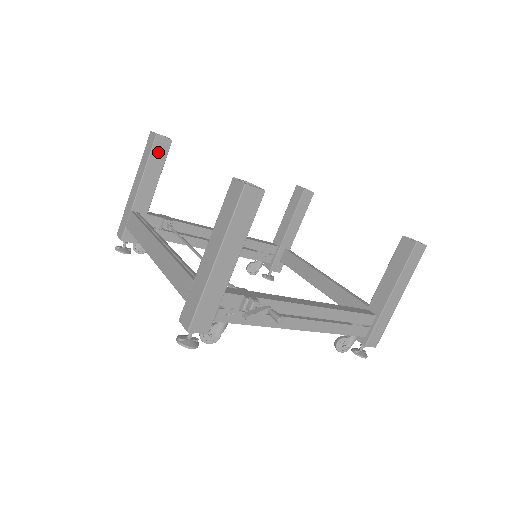
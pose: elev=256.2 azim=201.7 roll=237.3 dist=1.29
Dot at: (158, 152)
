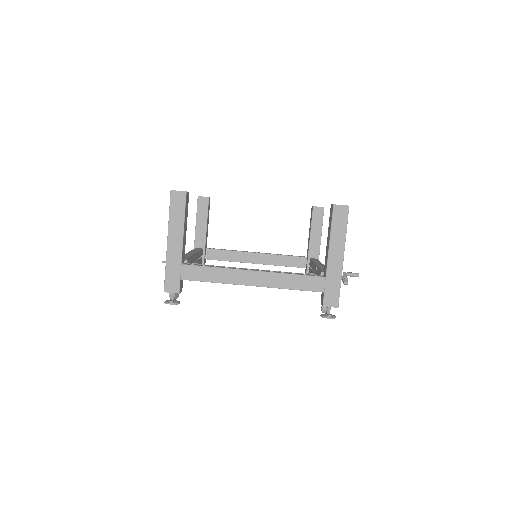
Dot at: (186, 206)
